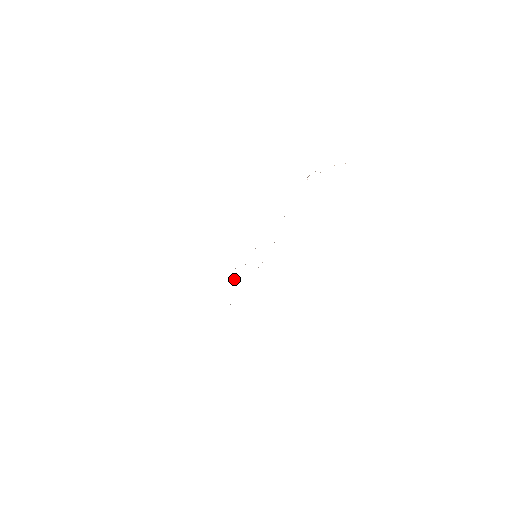
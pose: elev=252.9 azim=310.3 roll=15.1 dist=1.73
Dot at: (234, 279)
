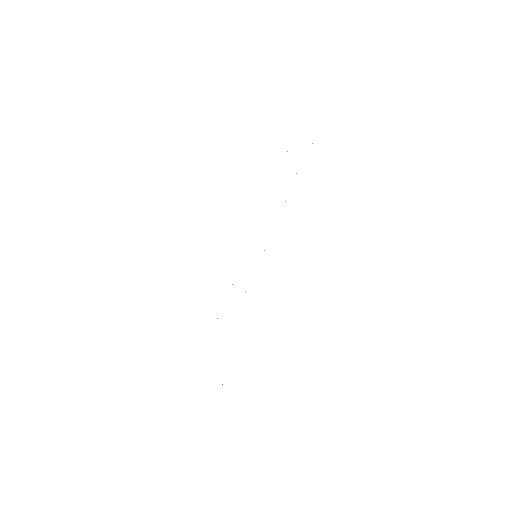
Dot at: occluded
